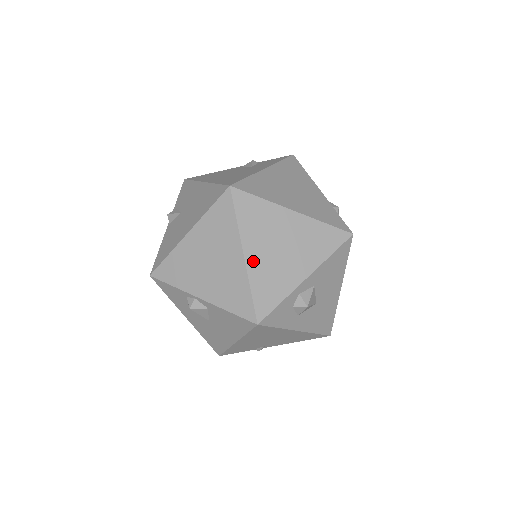
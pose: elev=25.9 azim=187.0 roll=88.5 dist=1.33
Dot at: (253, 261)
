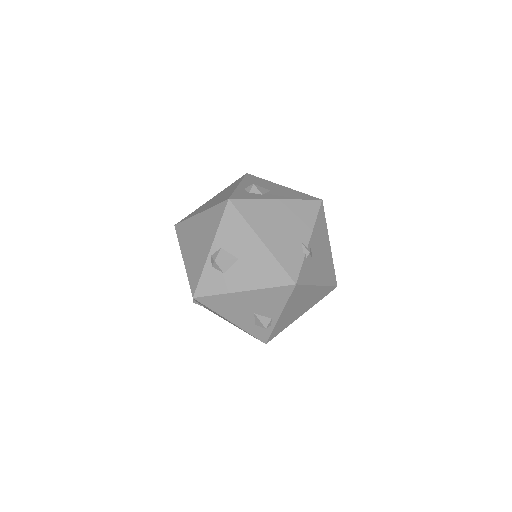
Dot at: occluded
